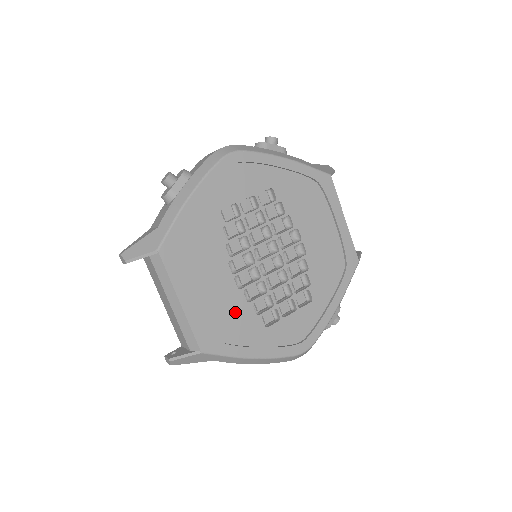
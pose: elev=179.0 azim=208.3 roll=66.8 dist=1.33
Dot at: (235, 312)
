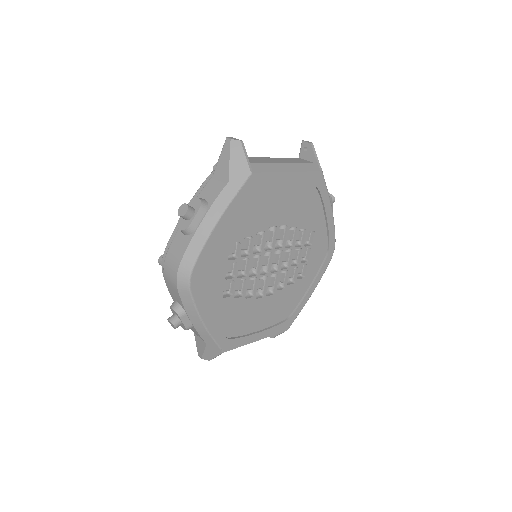
Dot at: (283, 300)
